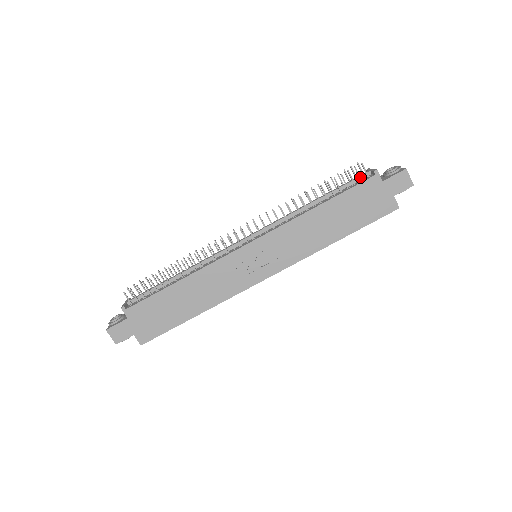
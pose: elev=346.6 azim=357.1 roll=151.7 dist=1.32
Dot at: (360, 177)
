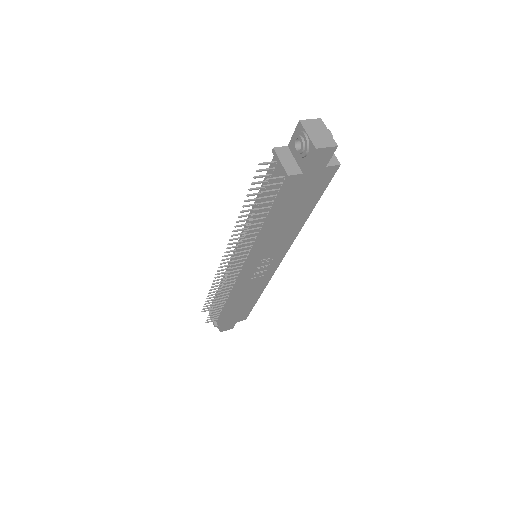
Dot at: (277, 184)
